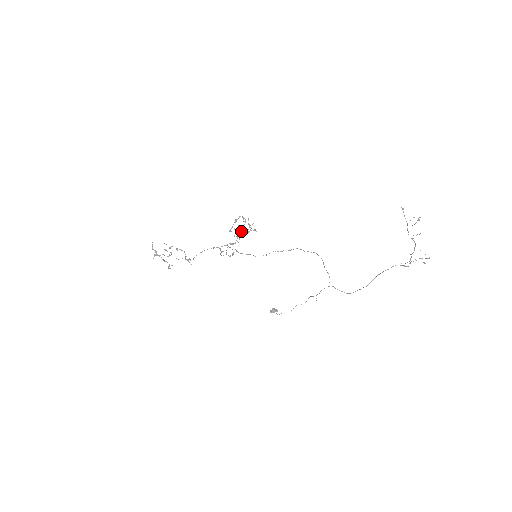
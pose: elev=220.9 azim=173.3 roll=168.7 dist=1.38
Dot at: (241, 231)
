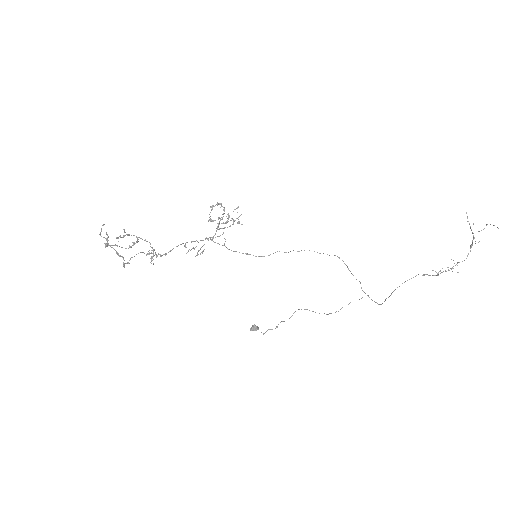
Dot at: (227, 222)
